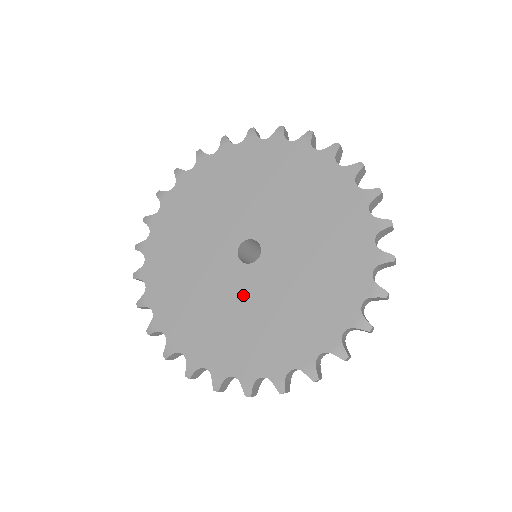
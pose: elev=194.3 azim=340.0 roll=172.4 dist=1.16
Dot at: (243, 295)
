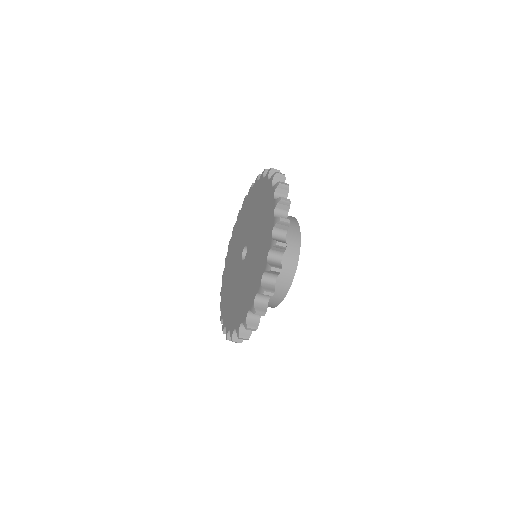
Dot at: (237, 280)
